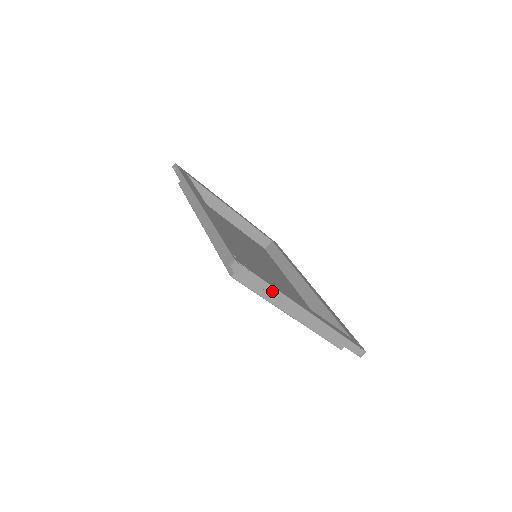
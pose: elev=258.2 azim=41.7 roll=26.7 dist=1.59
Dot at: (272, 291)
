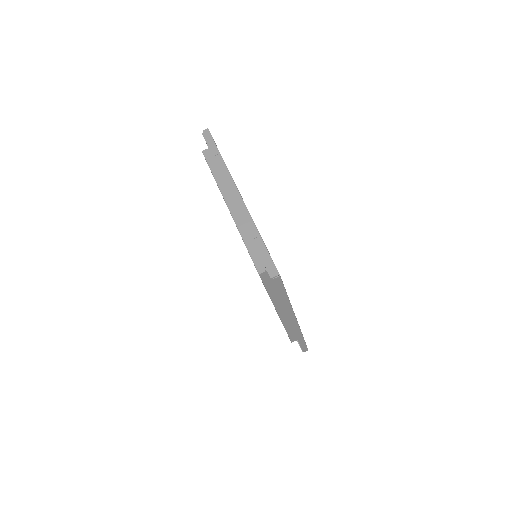
Dot at: (220, 160)
